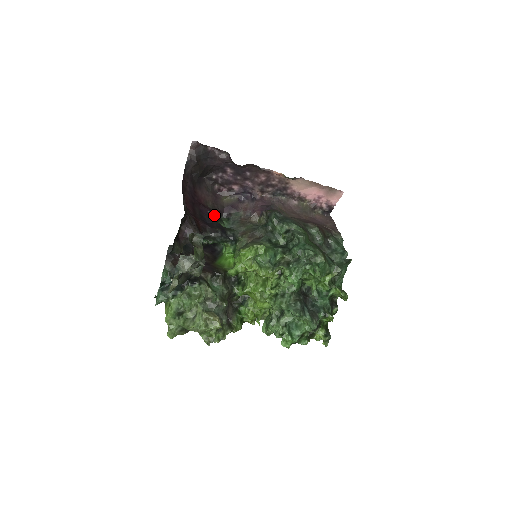
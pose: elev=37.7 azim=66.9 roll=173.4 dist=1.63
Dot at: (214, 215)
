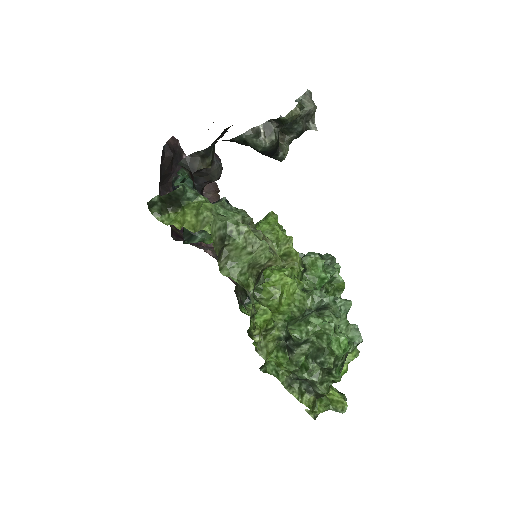
Dot at: occluded
